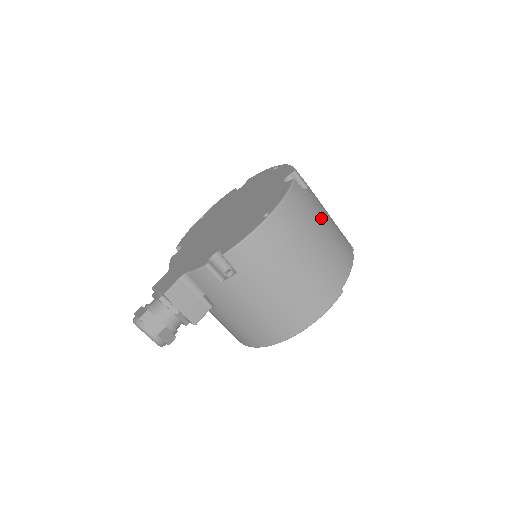
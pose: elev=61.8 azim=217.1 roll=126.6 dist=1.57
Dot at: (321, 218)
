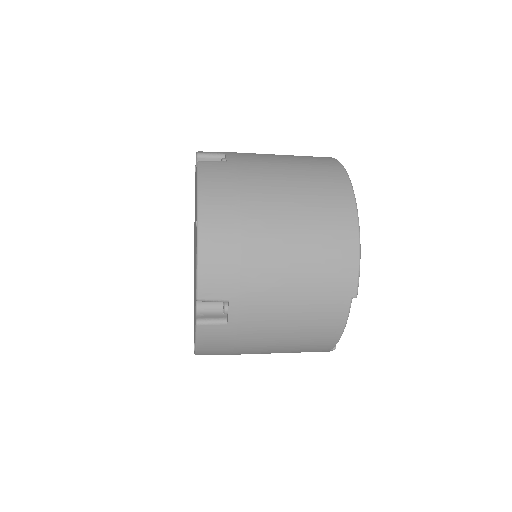
Dot at: (262, 329)
